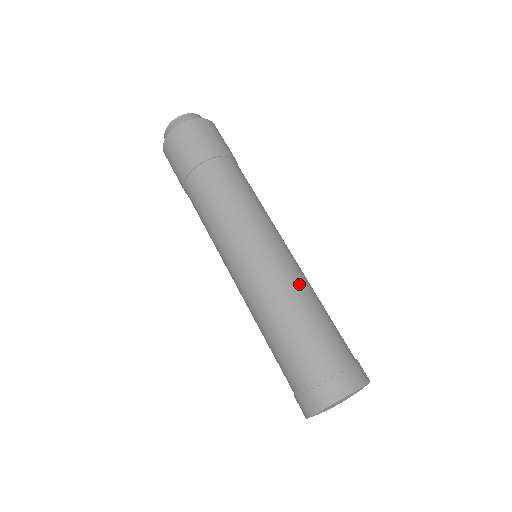
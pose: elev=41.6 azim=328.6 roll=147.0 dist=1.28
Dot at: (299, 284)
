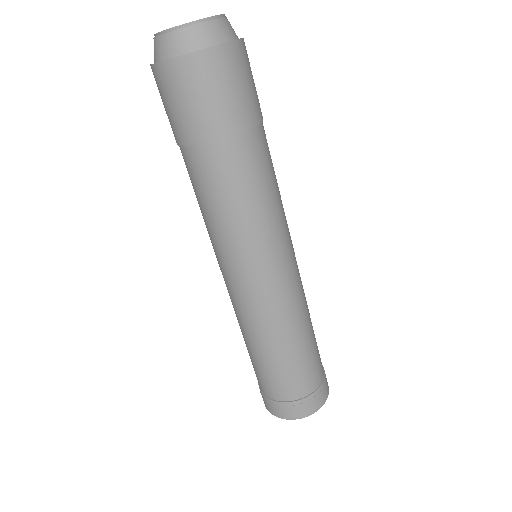
Dot at: (300, 315)
